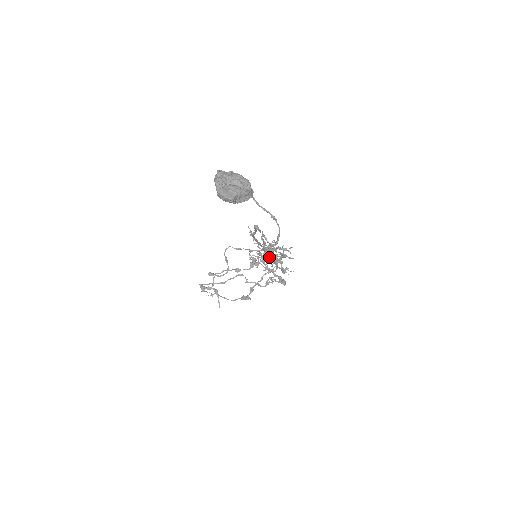
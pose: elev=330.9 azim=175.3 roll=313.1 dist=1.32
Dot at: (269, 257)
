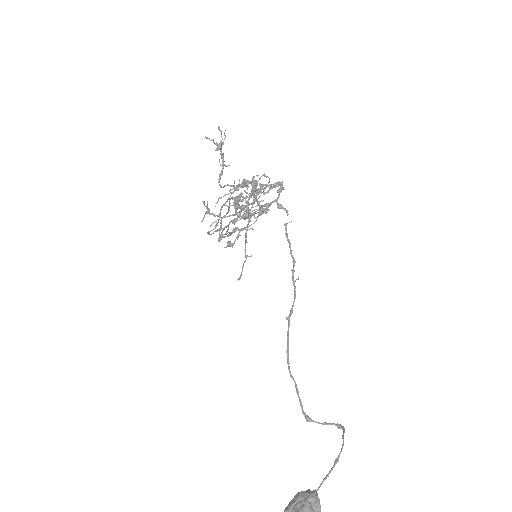
Dot at: occluded
